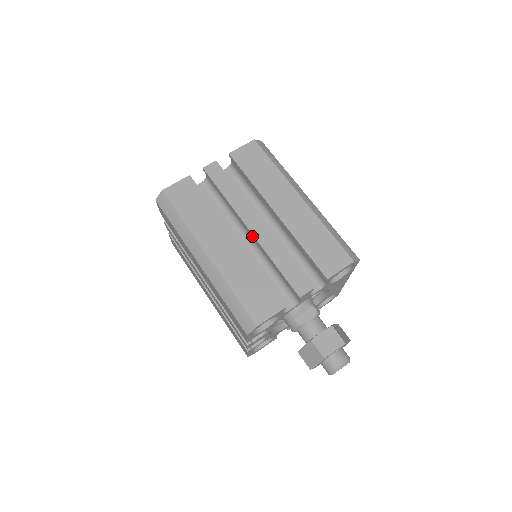
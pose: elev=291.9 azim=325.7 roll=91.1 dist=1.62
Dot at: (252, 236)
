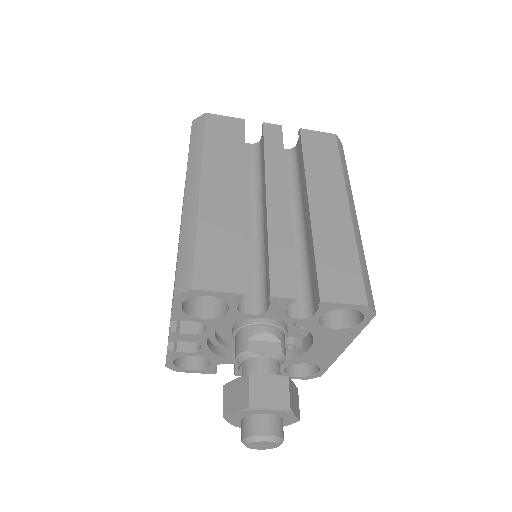
Dot at: (265, 207)
